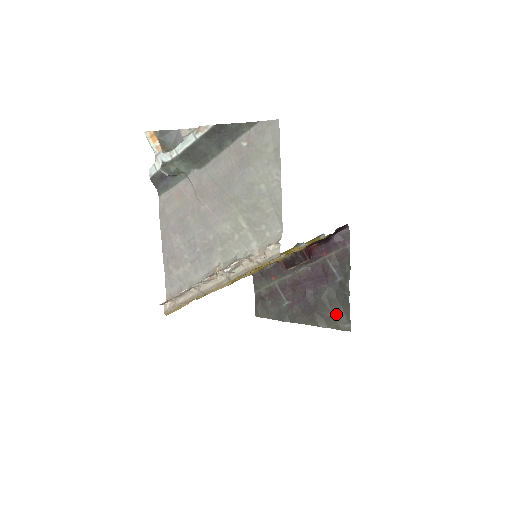
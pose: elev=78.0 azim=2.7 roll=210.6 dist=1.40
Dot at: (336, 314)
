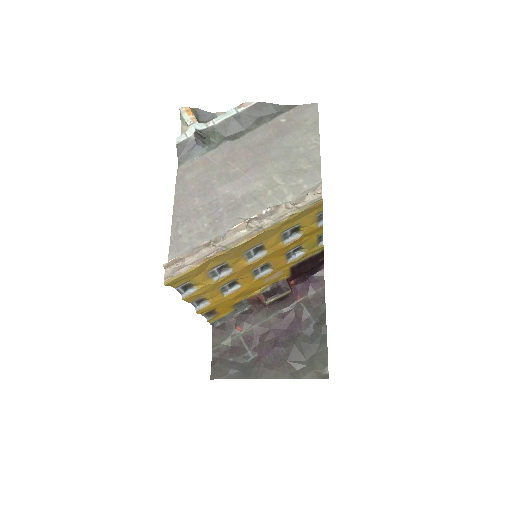
Dot at: (311, 361)
